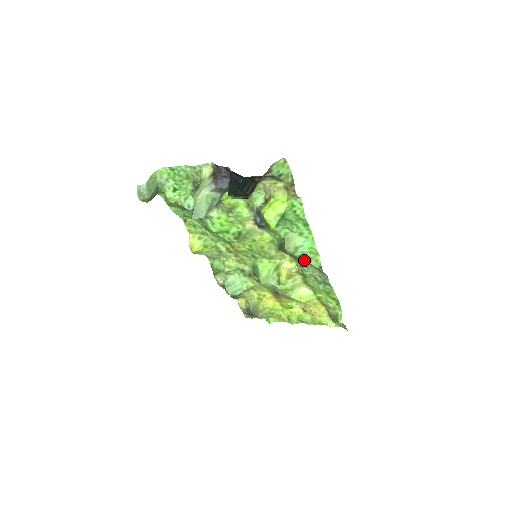
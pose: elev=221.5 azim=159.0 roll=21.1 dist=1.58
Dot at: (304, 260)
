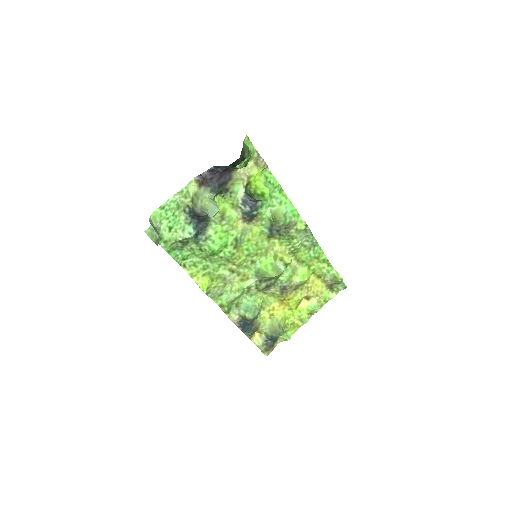
Dot at: (292, 228)
